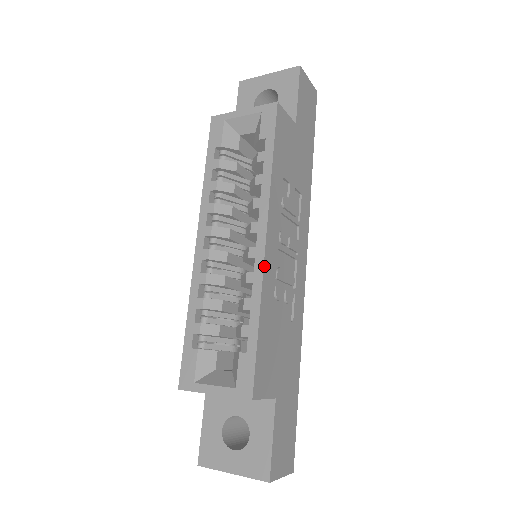
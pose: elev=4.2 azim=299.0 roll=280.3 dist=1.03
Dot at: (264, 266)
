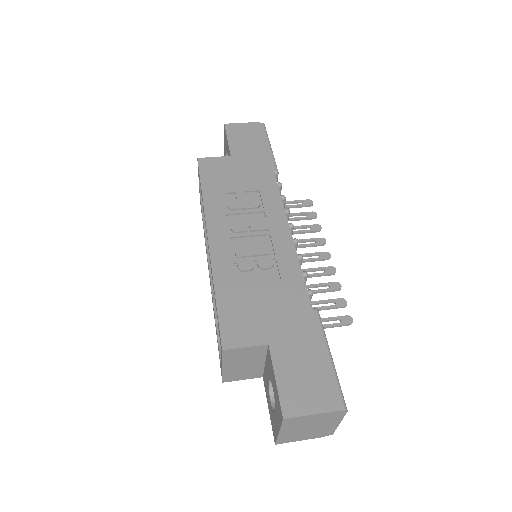
Dot at: (211, 255)
